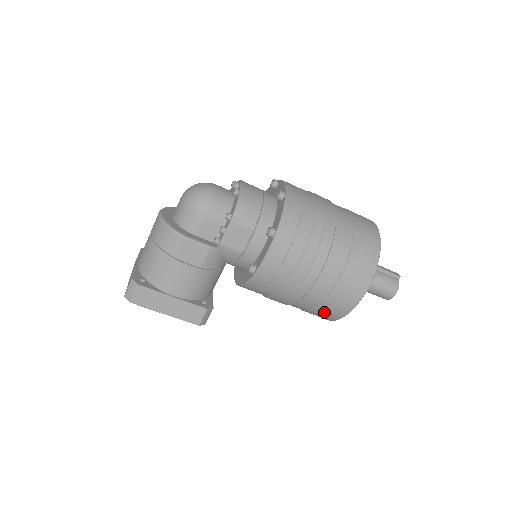
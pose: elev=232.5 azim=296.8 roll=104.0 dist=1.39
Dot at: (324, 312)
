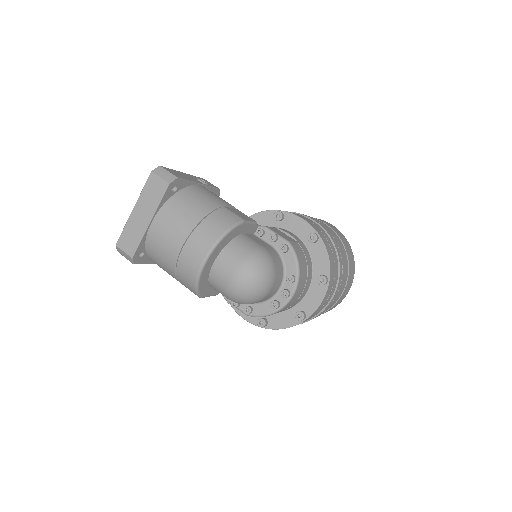
Dot at: occluded
